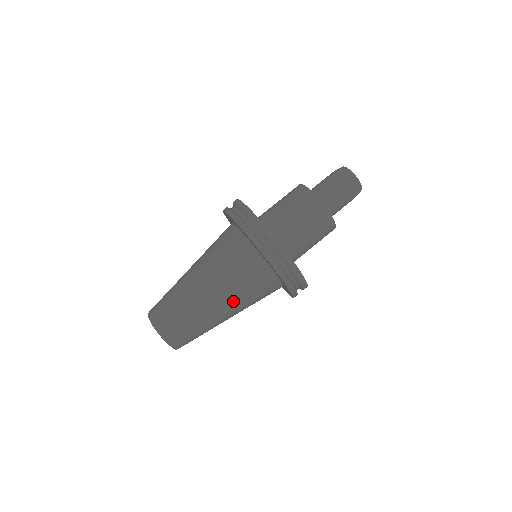
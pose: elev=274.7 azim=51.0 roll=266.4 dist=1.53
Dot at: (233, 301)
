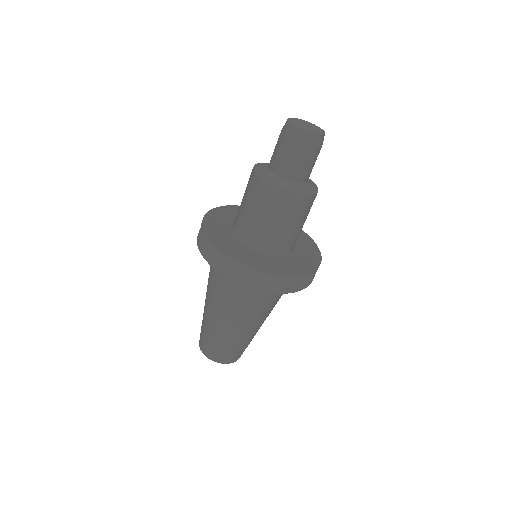
Dot at: occluded
